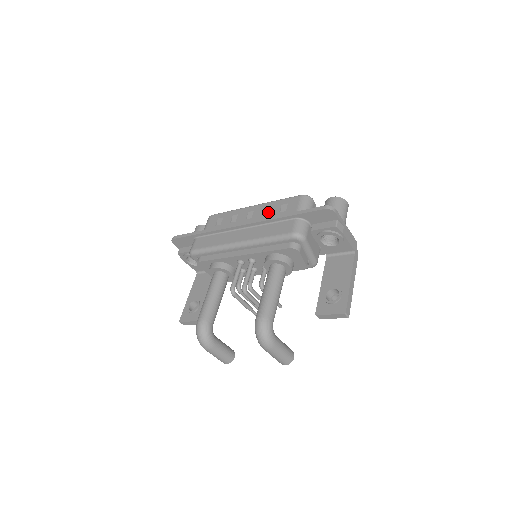
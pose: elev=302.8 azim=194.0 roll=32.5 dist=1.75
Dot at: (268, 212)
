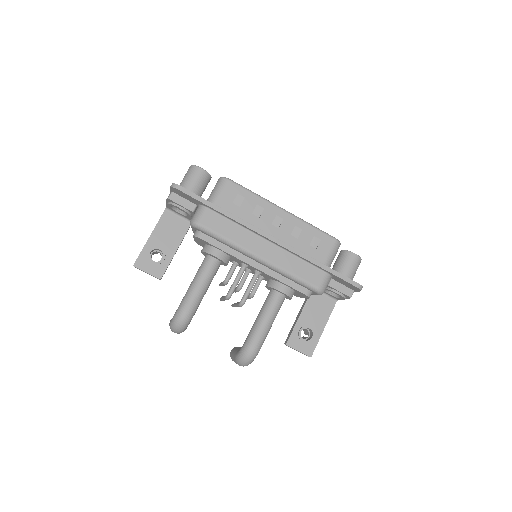
Dot at: (298, 234)
